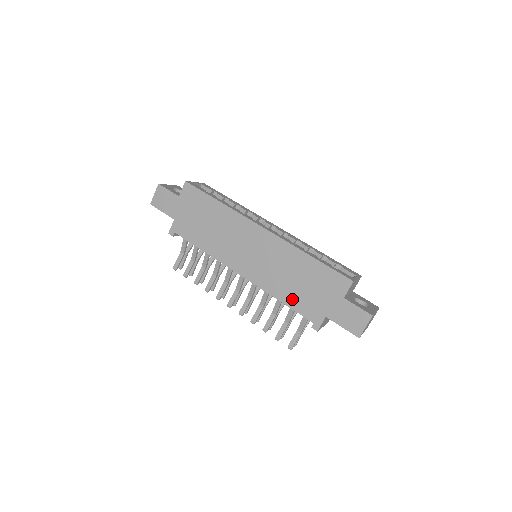
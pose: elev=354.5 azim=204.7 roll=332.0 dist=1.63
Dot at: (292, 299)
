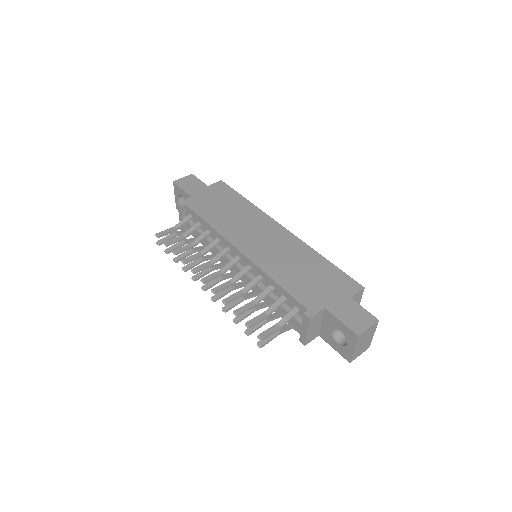
Dot at: (291, 284)
